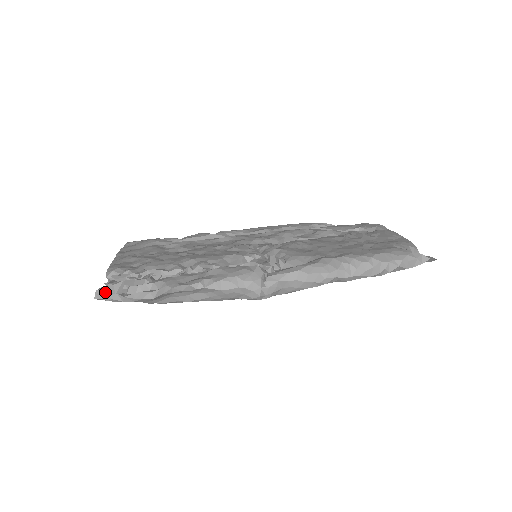
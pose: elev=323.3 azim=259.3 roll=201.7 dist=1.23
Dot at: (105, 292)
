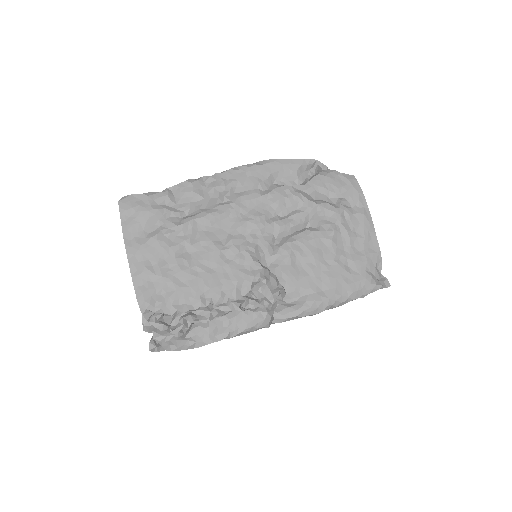
Dot at: (155, 349)
